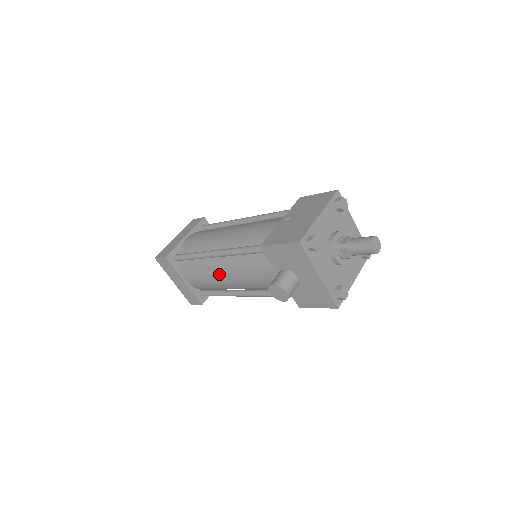
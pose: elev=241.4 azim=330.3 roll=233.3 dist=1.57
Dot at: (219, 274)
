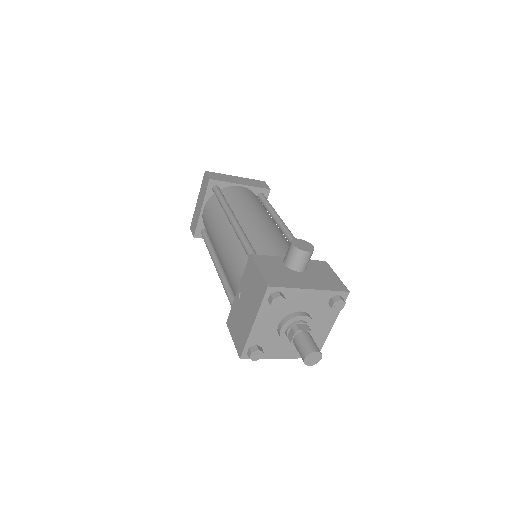
Dot at: occluded
